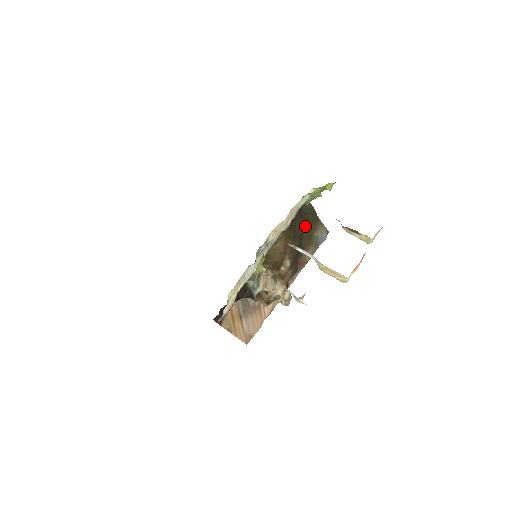
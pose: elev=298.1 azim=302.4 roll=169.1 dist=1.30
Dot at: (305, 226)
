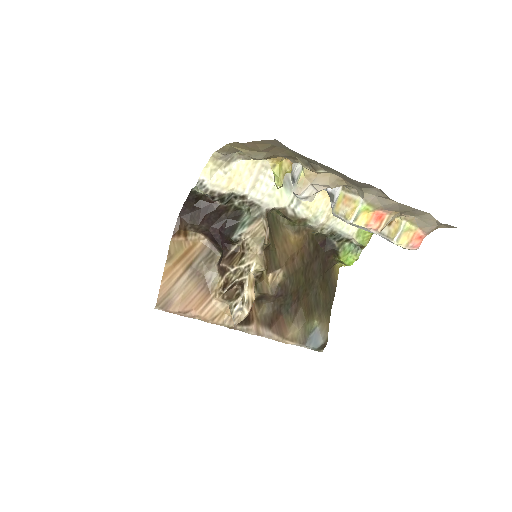
Dot at: (317, 290)
